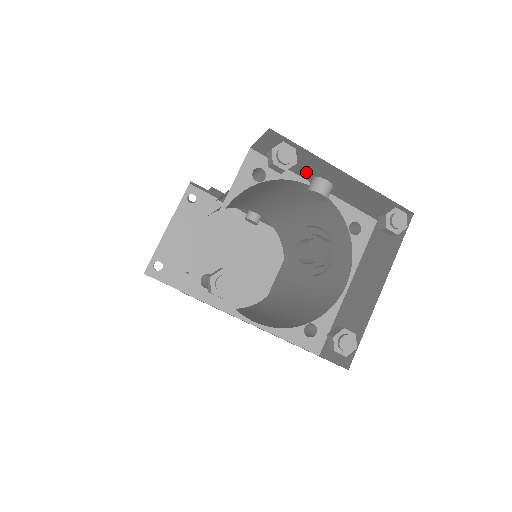
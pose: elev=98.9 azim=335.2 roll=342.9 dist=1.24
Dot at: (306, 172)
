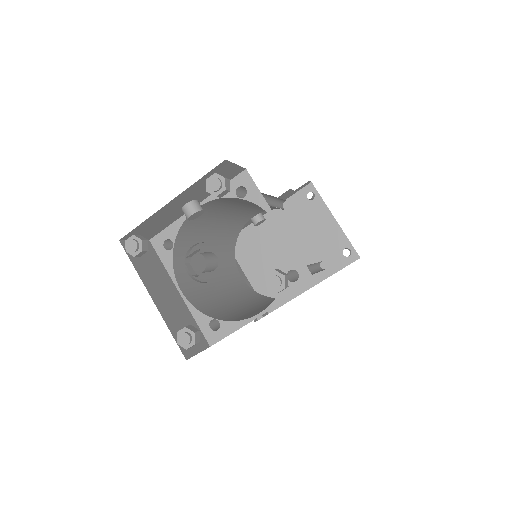
Dot at: (176, 214)
